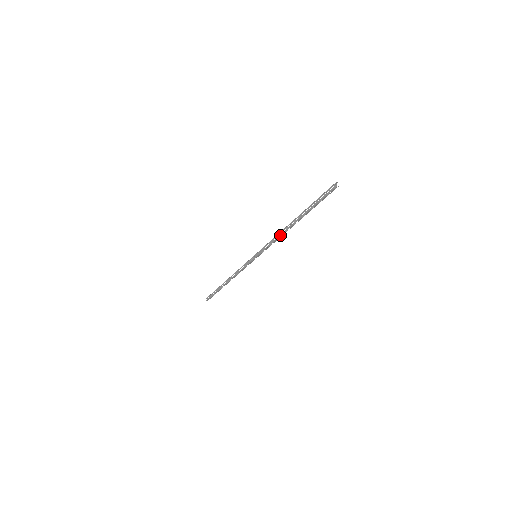
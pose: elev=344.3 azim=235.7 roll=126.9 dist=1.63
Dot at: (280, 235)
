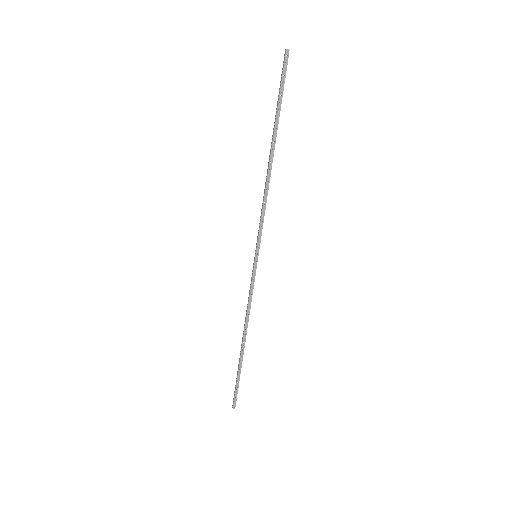
Dot at: (265, 188)
